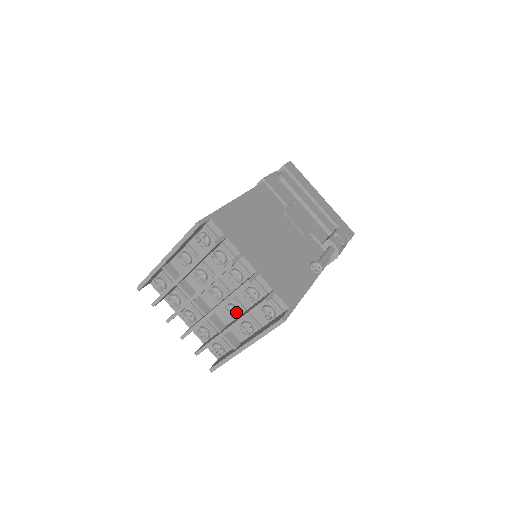
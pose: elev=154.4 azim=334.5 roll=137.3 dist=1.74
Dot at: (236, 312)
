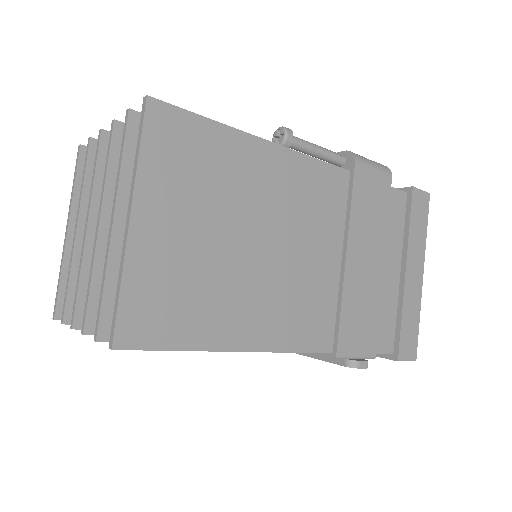
Dot at: occluded
